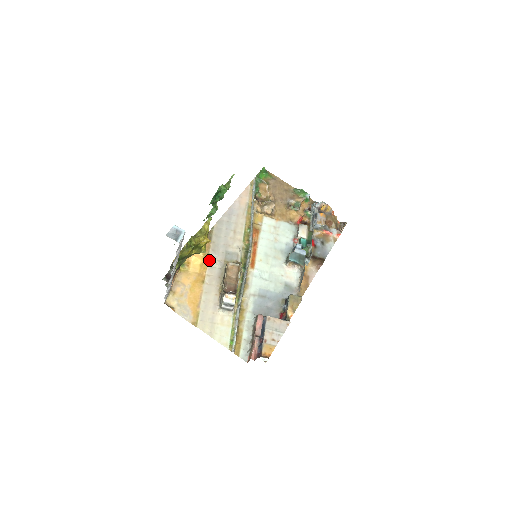
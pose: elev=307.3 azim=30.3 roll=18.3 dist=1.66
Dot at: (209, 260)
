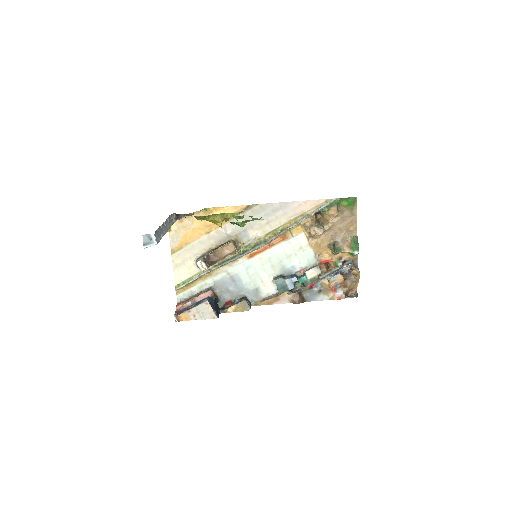
Dot at: (227, 224)
